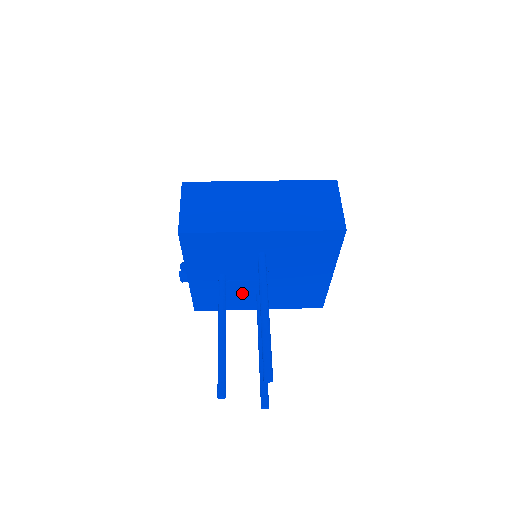
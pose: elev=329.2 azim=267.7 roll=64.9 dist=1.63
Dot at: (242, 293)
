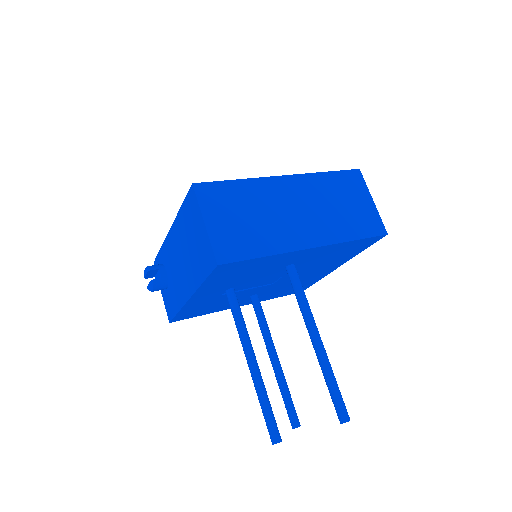
Dot at: occluded
